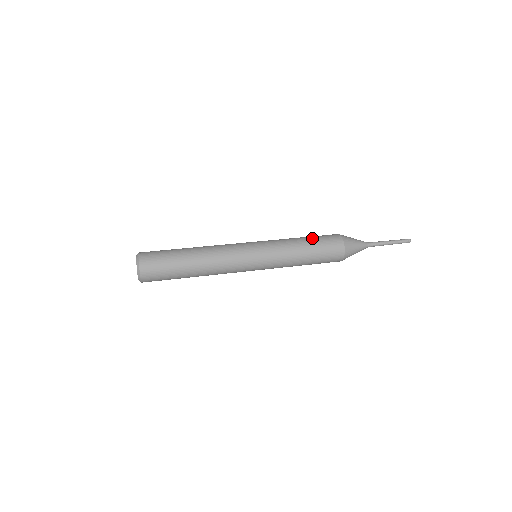
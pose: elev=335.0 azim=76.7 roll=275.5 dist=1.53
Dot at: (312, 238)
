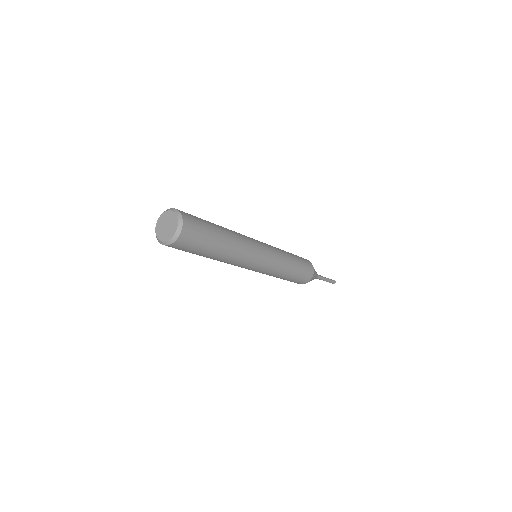
Dot at: occluded
